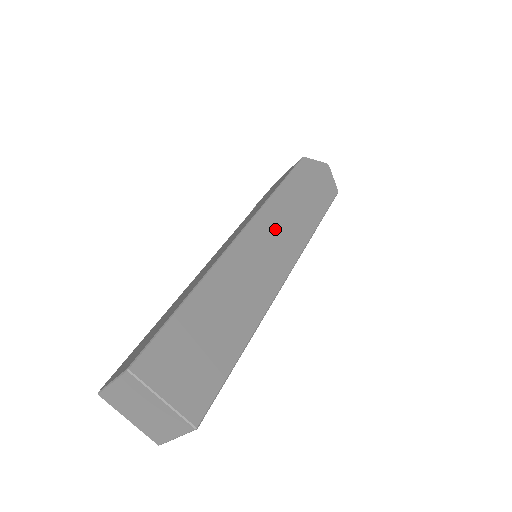
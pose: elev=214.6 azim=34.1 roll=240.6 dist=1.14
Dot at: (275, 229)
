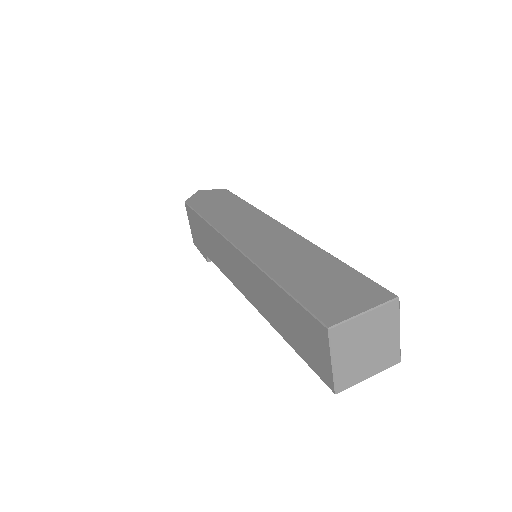
Dot at: (241, 227)
